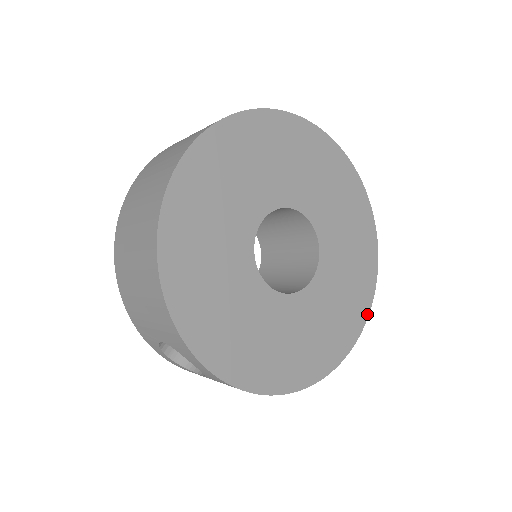
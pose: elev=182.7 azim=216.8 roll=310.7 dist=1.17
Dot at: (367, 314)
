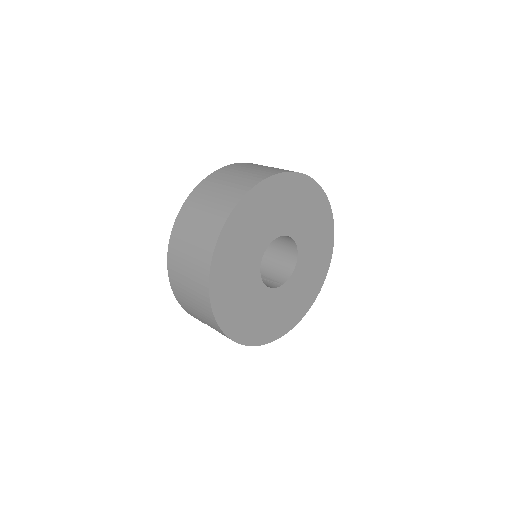
Dot at: (325, 278)
